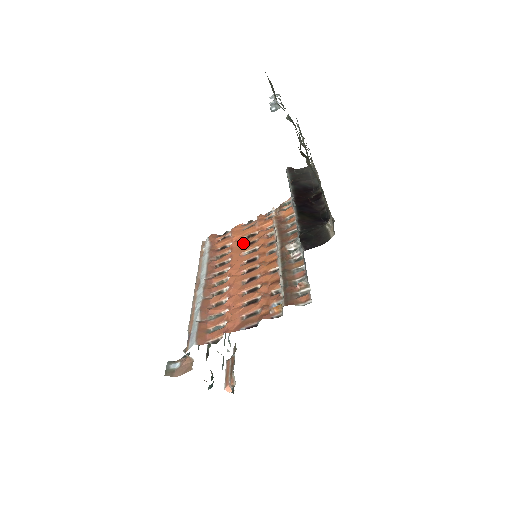
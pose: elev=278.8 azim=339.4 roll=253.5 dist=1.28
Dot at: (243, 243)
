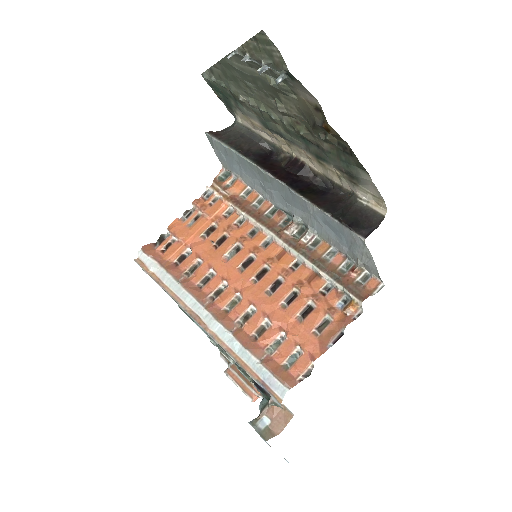
Dot at: (209, 244)
